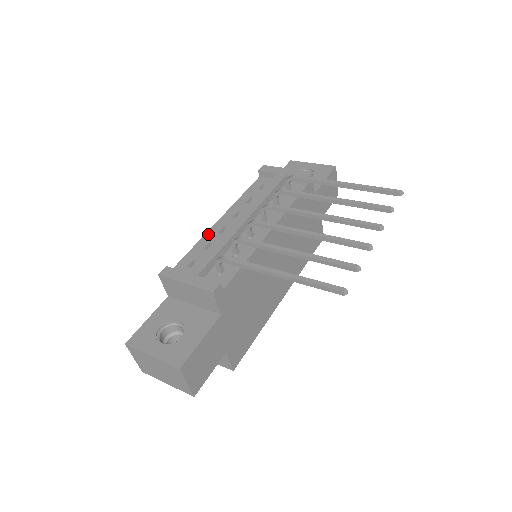
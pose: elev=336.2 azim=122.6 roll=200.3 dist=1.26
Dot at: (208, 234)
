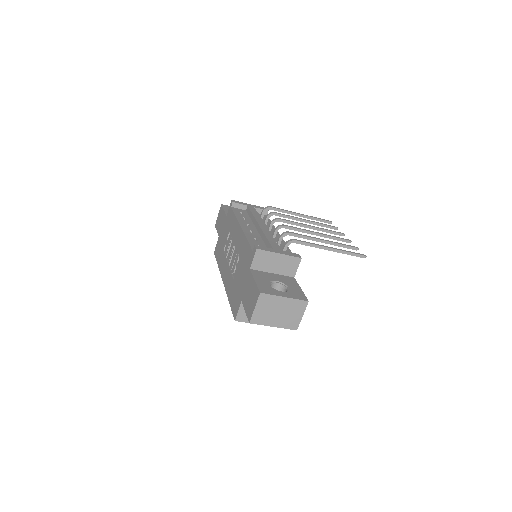
Dot at: (246, 233)
